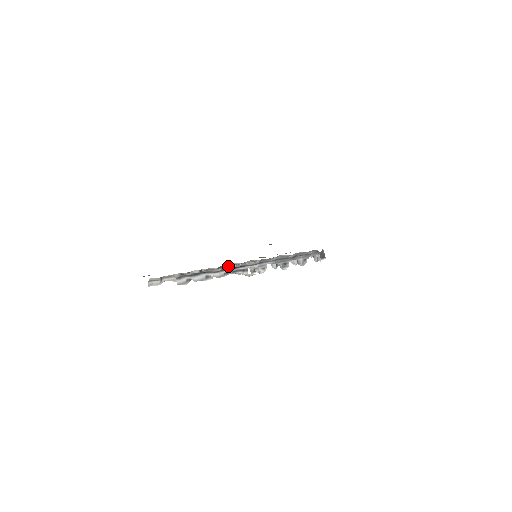
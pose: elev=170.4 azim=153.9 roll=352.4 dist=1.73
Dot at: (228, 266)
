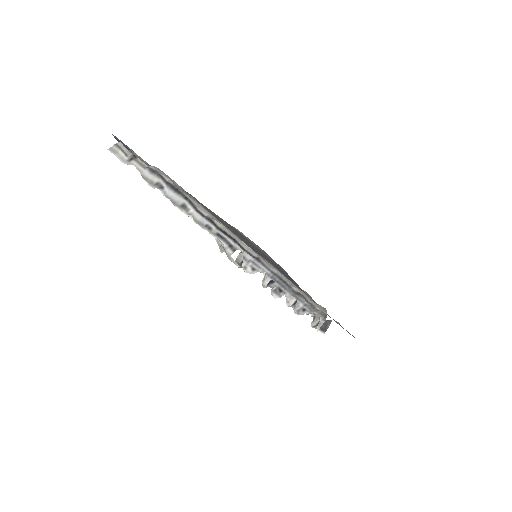
Dot at: occluded
